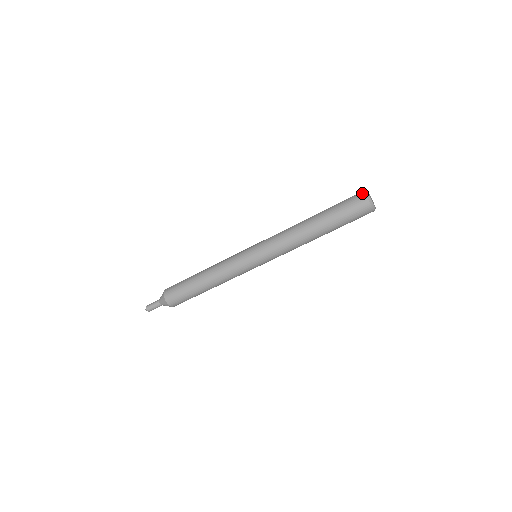
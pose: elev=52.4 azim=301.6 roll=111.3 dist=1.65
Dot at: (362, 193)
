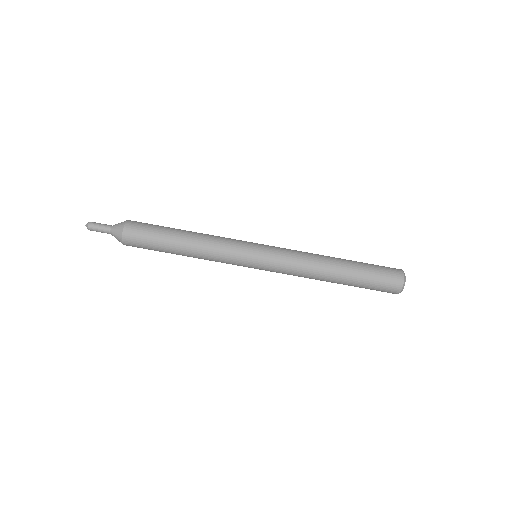
Dot at: occluded
